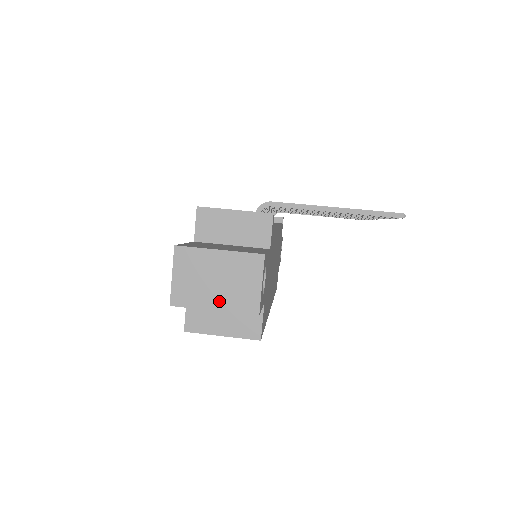
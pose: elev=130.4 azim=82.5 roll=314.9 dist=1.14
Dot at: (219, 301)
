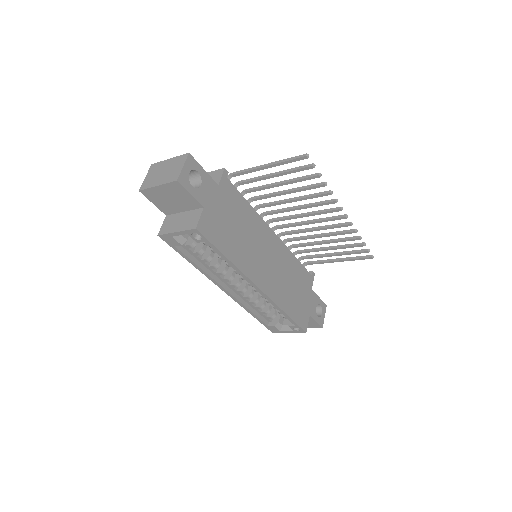
Dot at: (161, 181)
